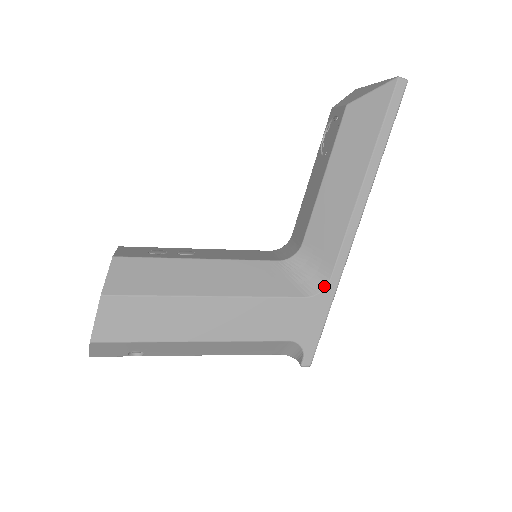
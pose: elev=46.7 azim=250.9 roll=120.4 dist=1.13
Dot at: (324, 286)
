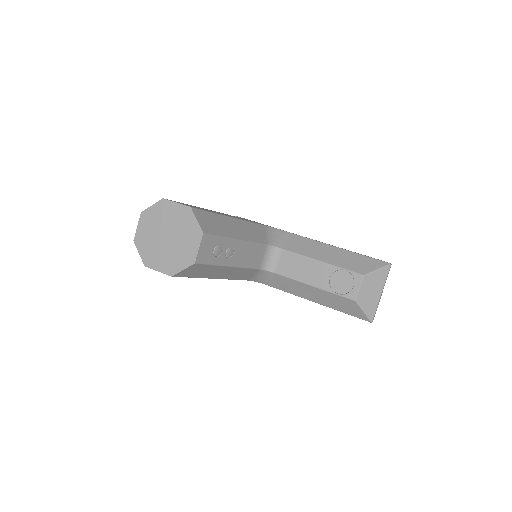
Dot at: (260, 282)
